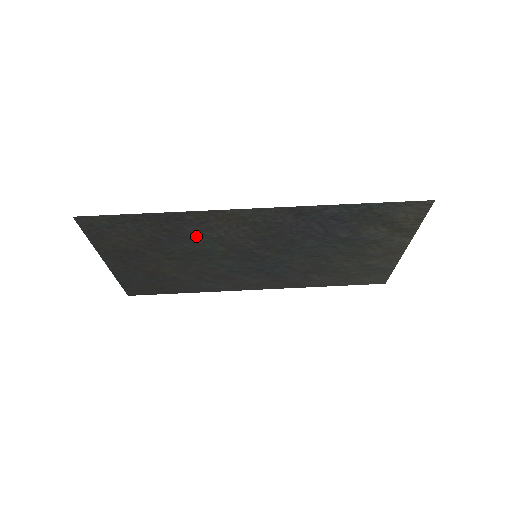
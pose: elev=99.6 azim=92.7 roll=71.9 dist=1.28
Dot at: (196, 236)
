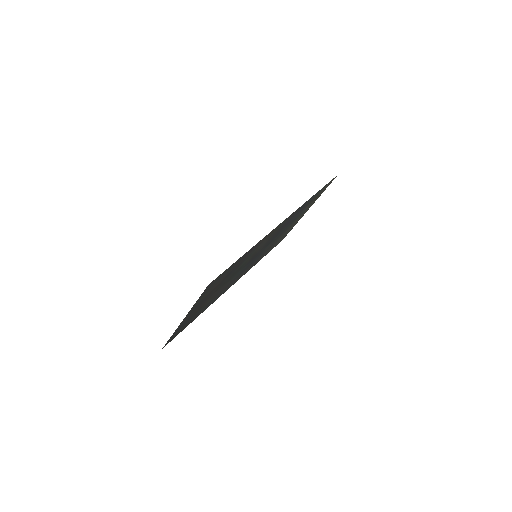
Dot at: (247, 258)
